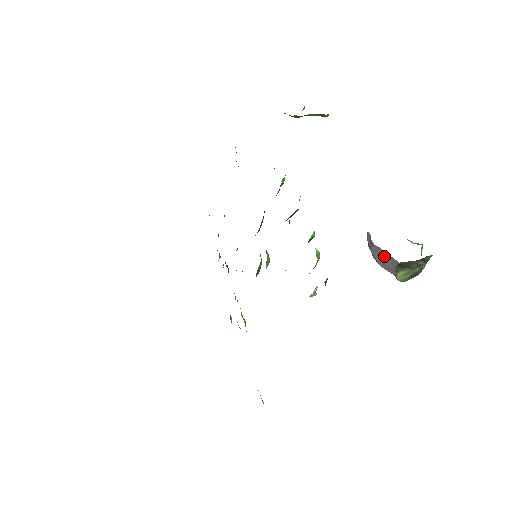
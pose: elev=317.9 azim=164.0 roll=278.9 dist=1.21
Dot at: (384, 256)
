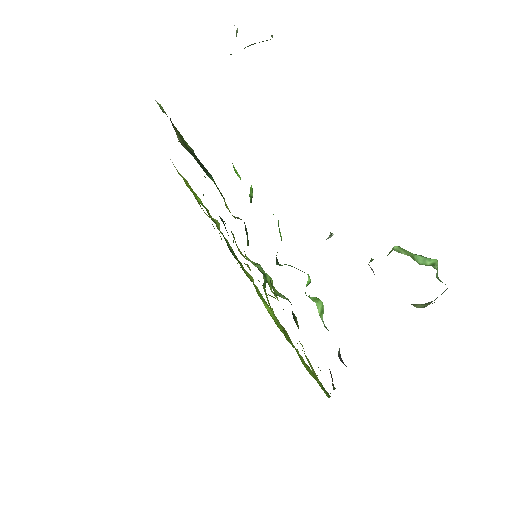
Dot at: occluded
